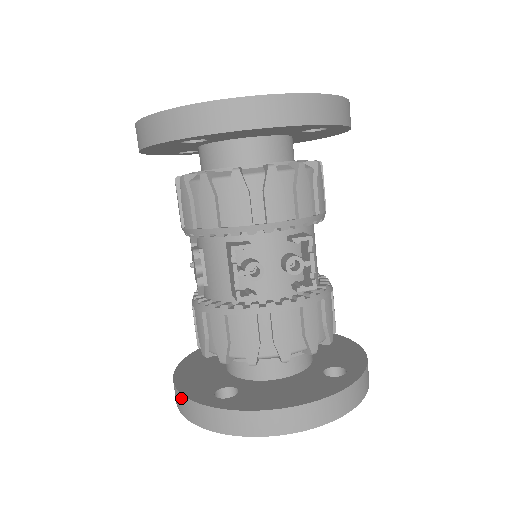
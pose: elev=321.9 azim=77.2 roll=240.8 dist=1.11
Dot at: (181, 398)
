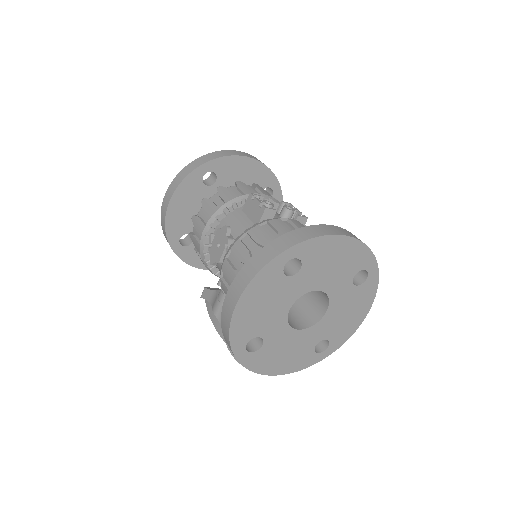
Dot at: (247, 266)
